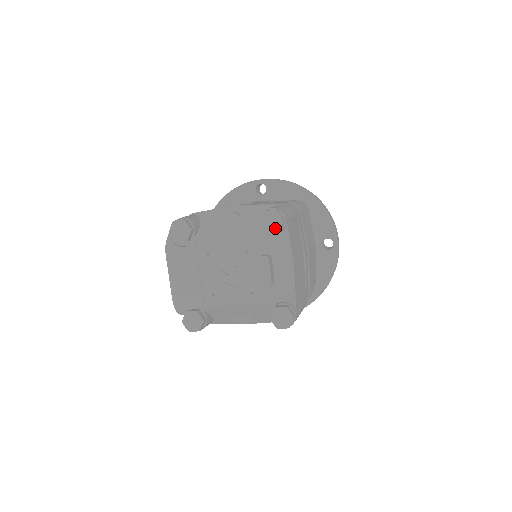
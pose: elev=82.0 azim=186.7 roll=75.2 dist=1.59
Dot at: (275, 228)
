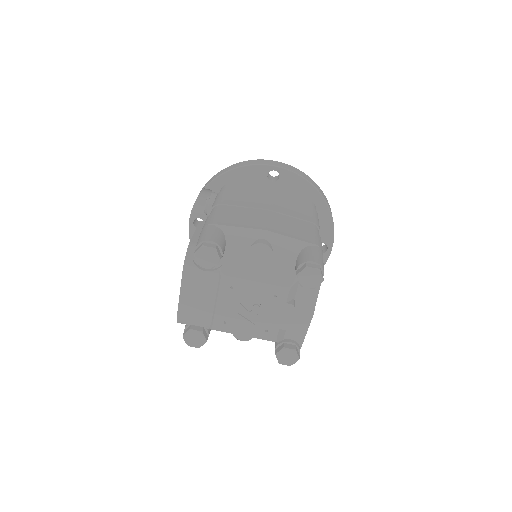
Dot at: (312, 284)
